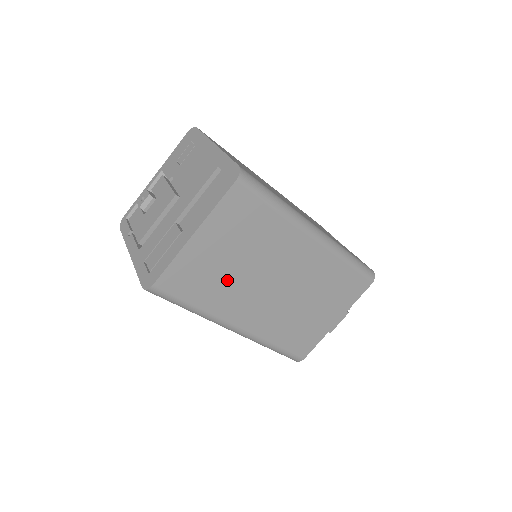
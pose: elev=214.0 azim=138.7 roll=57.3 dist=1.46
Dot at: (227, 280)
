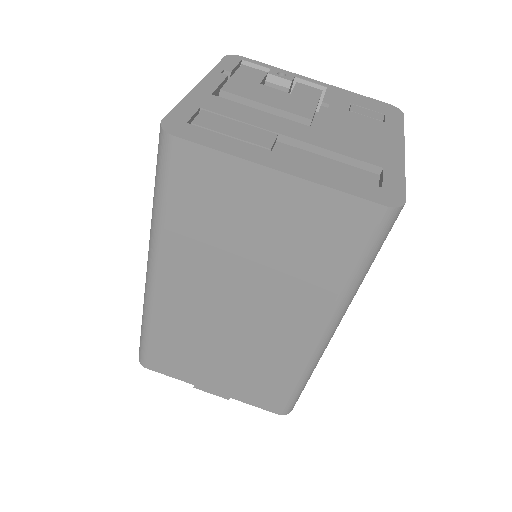
Dot at: (221, 242)
